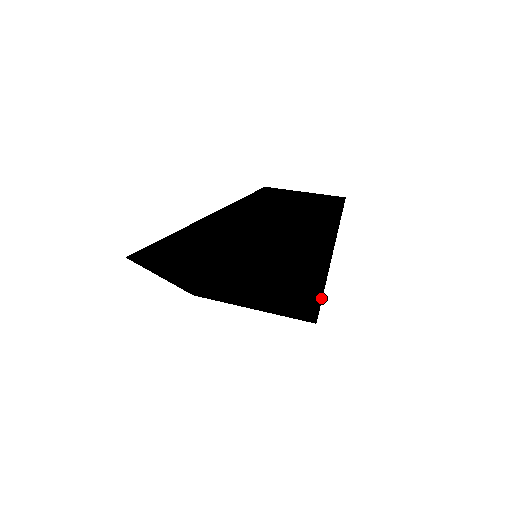
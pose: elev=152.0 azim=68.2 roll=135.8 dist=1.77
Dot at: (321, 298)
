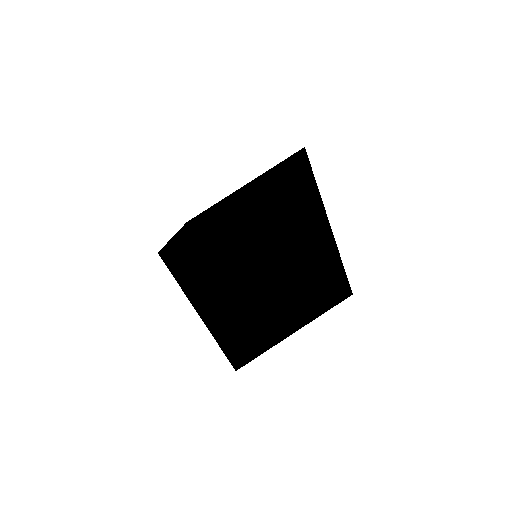
Dot at: occluded
